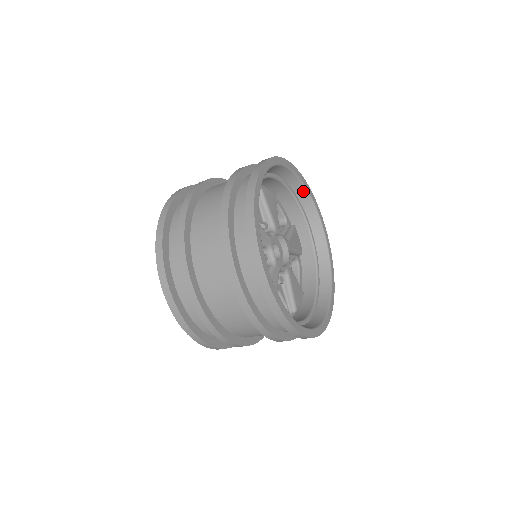
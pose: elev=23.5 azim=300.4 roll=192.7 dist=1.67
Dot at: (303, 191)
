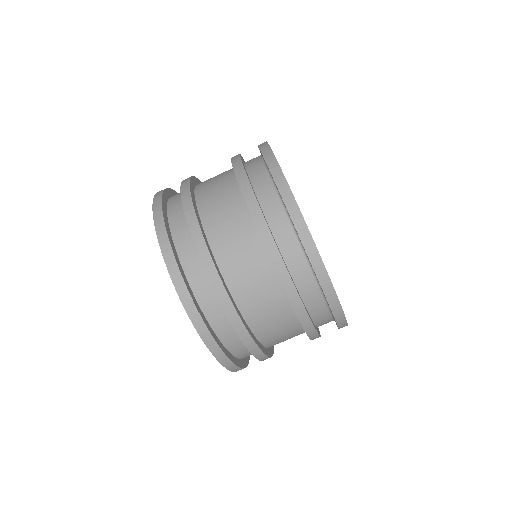
Dot at: occluded
